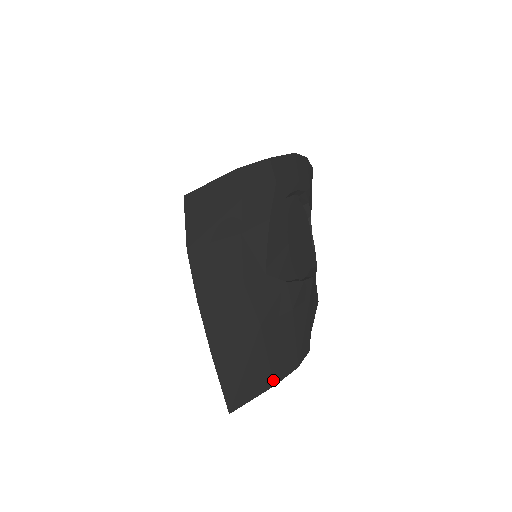
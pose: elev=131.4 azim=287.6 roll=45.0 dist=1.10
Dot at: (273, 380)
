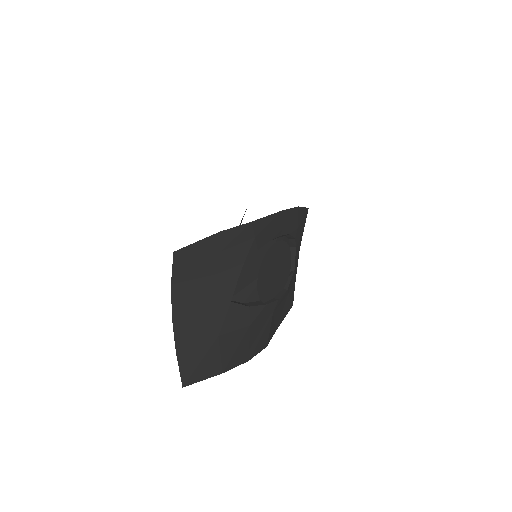
Dot at: (222, 370)
